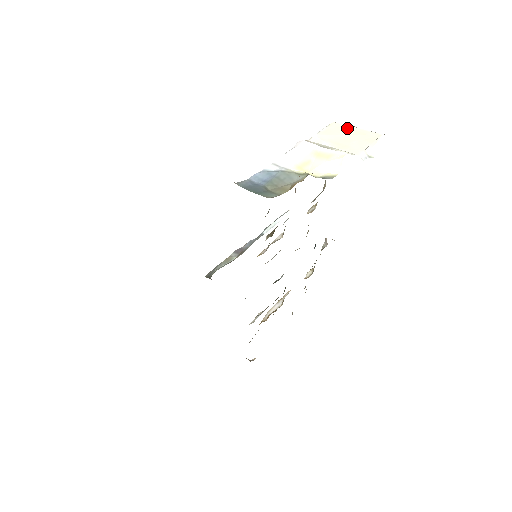
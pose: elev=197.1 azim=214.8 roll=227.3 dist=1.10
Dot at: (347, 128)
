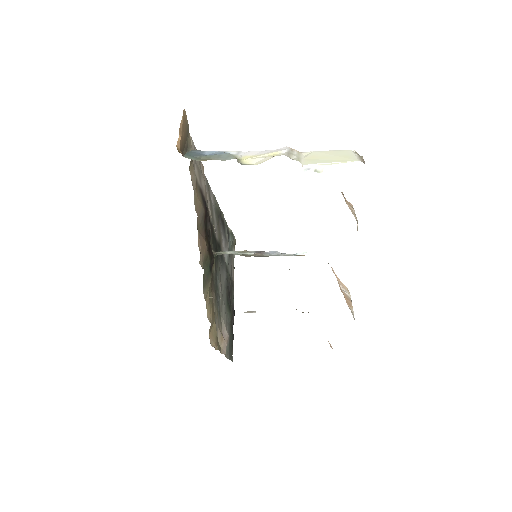
Dot at: (347, 153)
